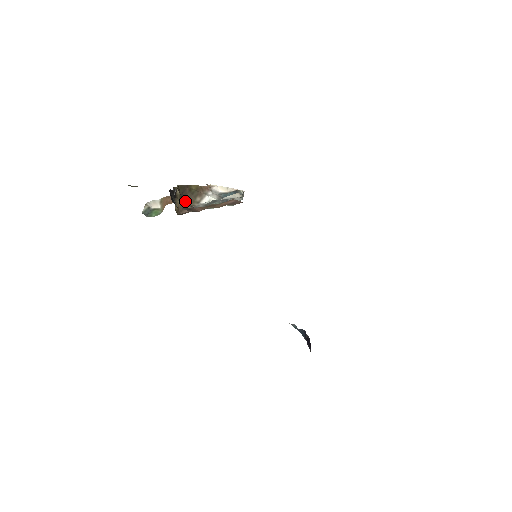
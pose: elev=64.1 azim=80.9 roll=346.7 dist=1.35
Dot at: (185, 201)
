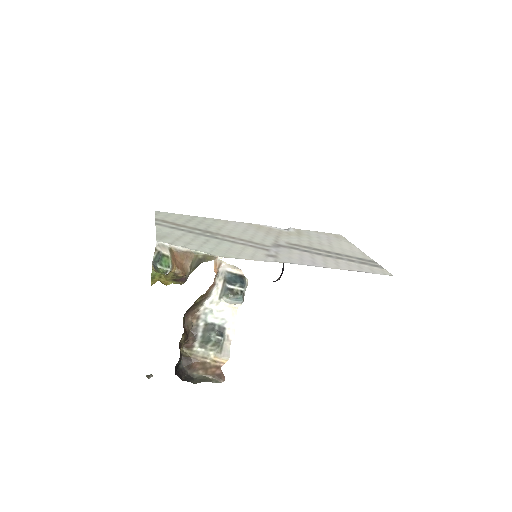
Dot at: (190, 310)
